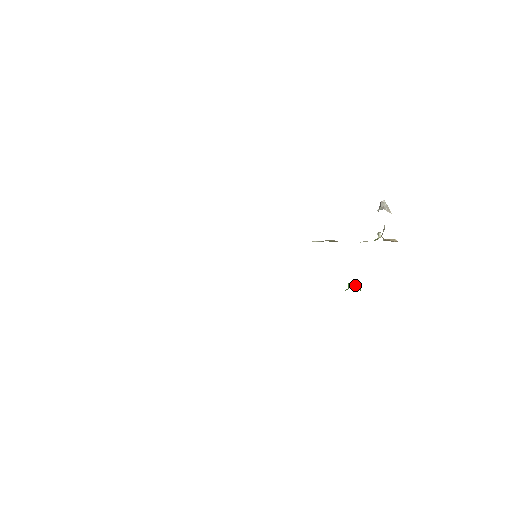
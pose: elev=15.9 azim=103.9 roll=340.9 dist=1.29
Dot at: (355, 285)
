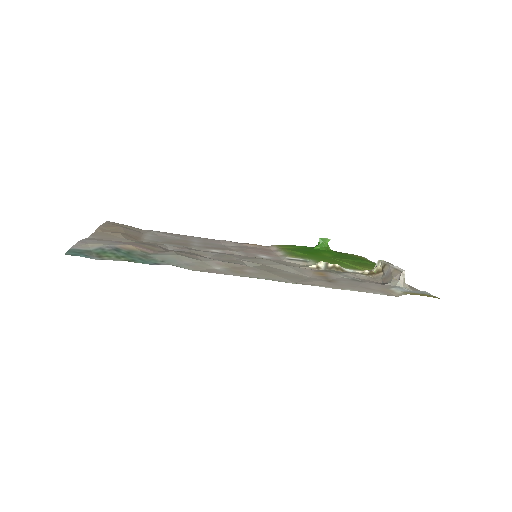
Dot at: (326, 242)
